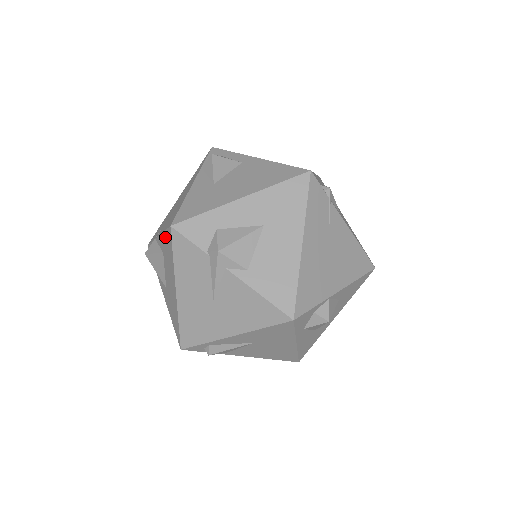
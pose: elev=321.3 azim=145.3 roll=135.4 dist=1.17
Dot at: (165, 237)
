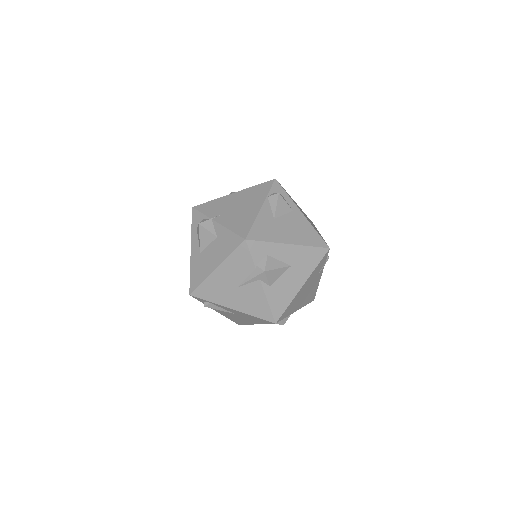
Dot at: (231, 235)
